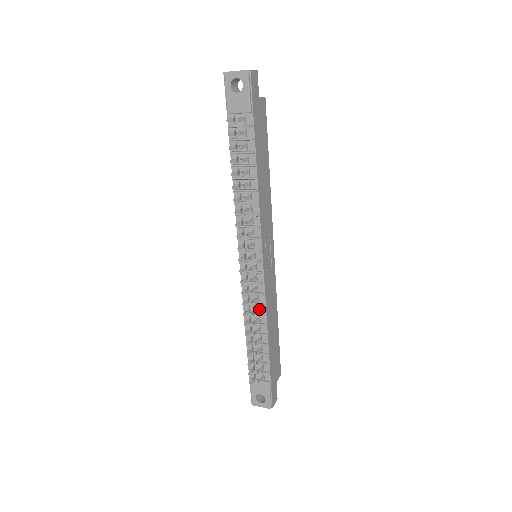
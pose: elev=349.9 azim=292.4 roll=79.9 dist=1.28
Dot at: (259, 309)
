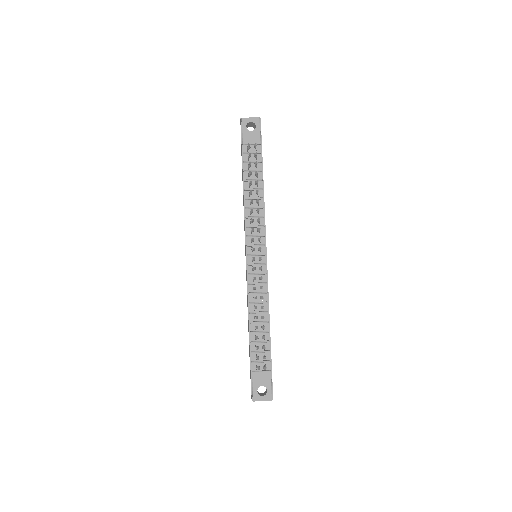
Dot at: occluded
